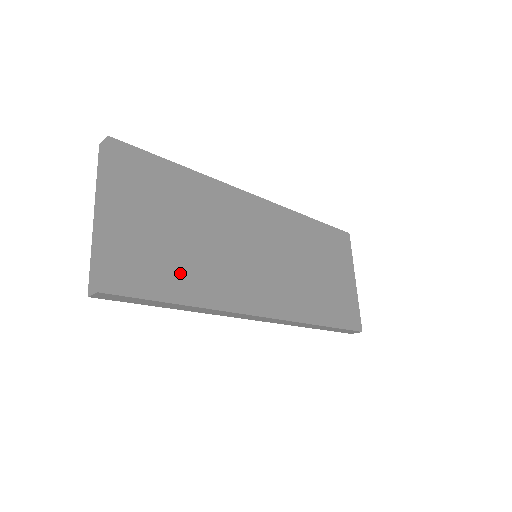
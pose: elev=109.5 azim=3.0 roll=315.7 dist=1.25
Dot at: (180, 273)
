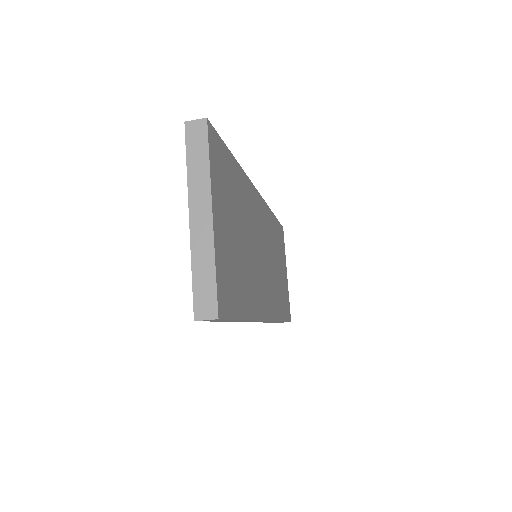
Dot at: (243, 285)
